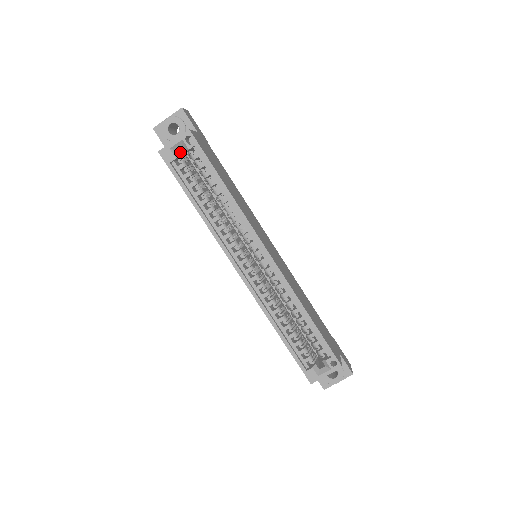
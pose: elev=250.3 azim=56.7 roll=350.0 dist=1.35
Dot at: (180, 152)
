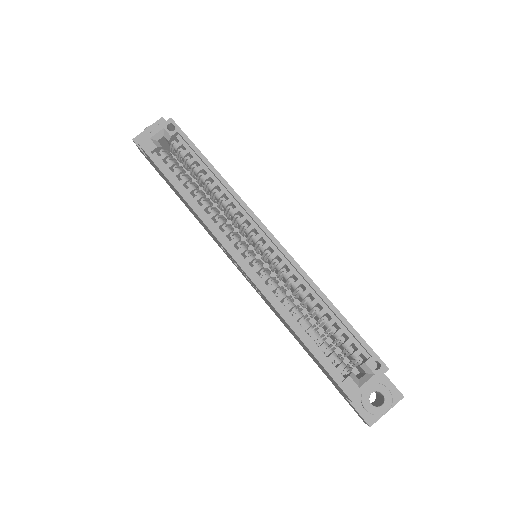
Dot at: occluded
